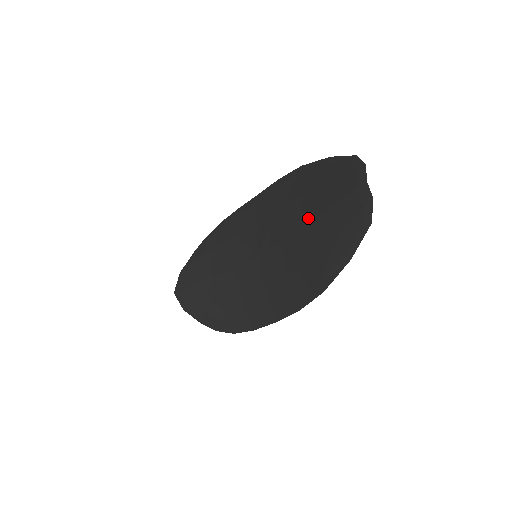
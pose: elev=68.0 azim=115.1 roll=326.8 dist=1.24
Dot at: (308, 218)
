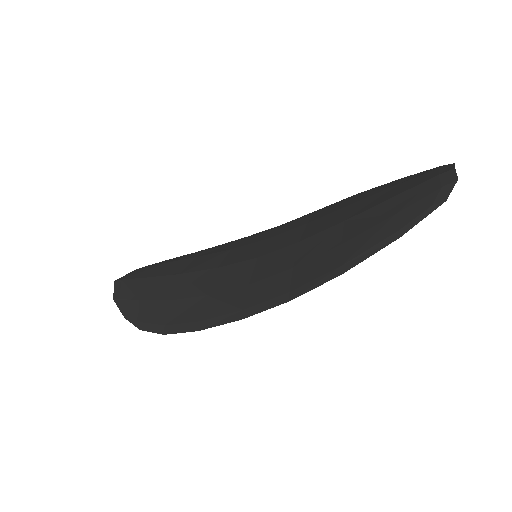
Dot at: (354, 214)
